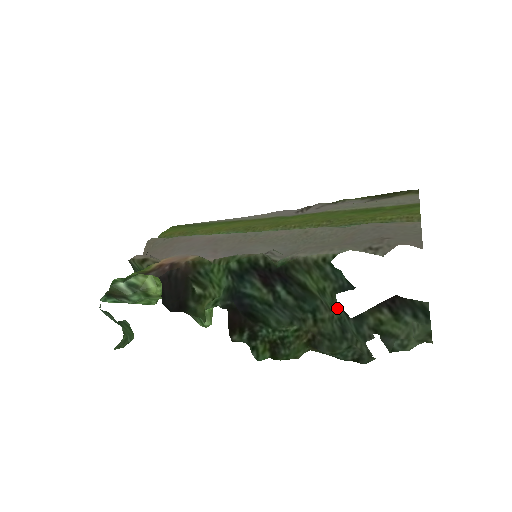
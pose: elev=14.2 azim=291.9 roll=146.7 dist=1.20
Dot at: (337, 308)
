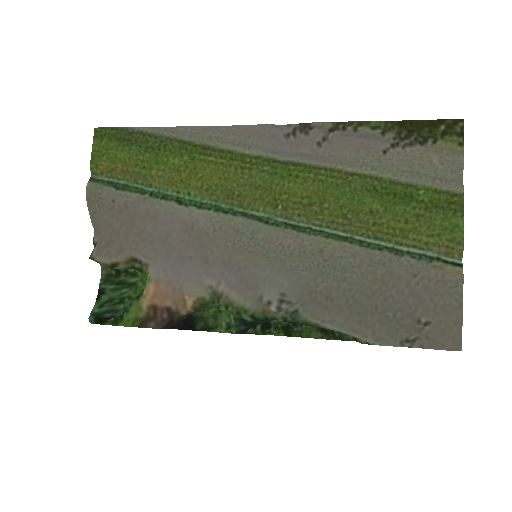
Dot at: occluded
